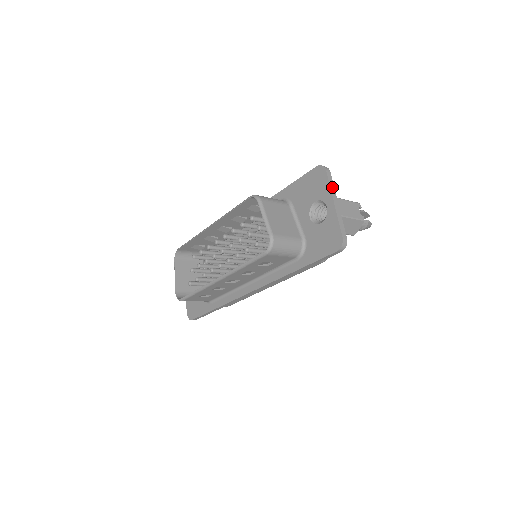
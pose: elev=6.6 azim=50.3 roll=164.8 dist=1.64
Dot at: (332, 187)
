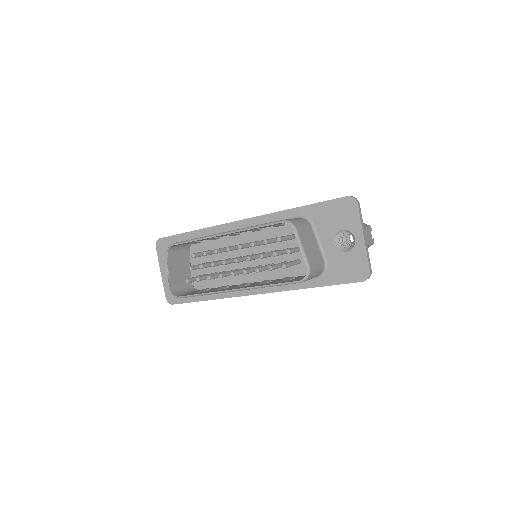
Dot at: (362, 220)
